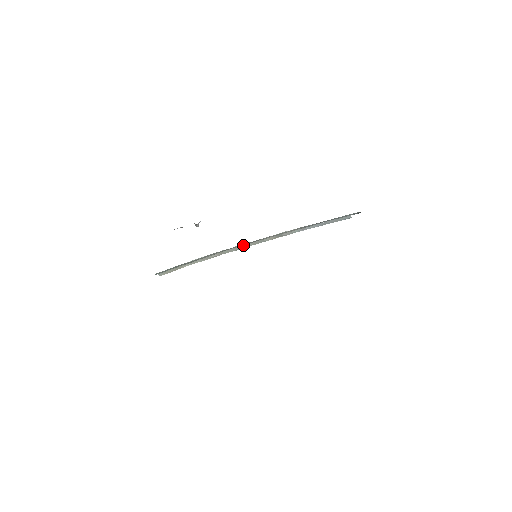
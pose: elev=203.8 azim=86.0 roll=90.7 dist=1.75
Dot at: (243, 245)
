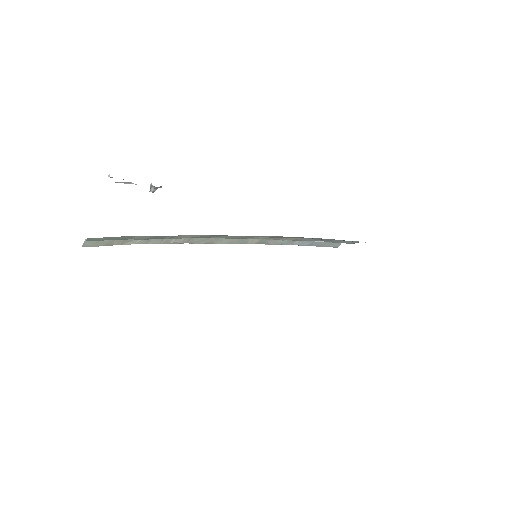
Dot at: (220, 239)
